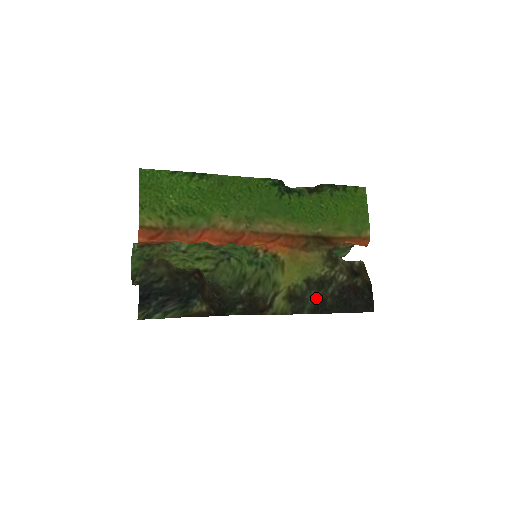
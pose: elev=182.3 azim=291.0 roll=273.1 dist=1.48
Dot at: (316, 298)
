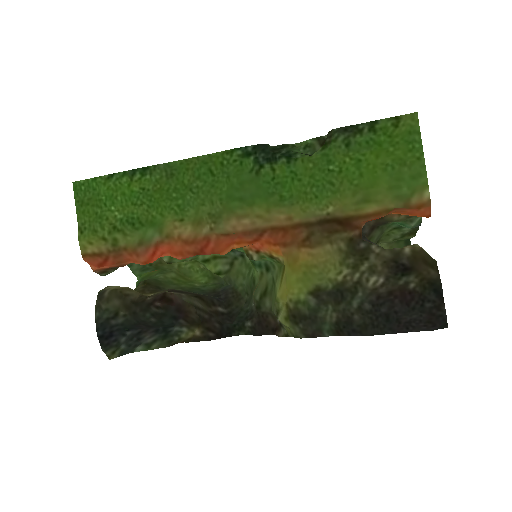
Dot at: (335, 315)
